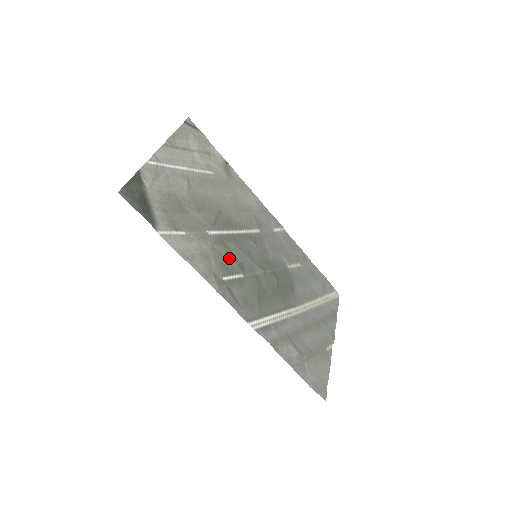
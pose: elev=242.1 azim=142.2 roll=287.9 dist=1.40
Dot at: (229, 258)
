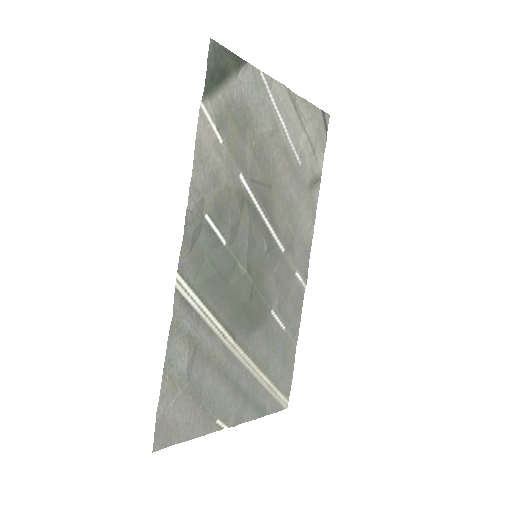
Dot at: (232, 214)
